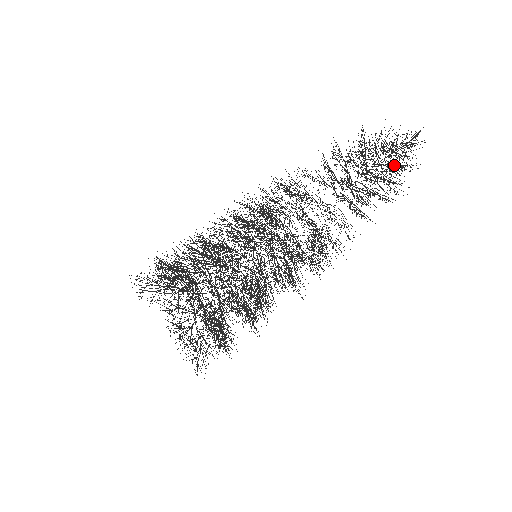
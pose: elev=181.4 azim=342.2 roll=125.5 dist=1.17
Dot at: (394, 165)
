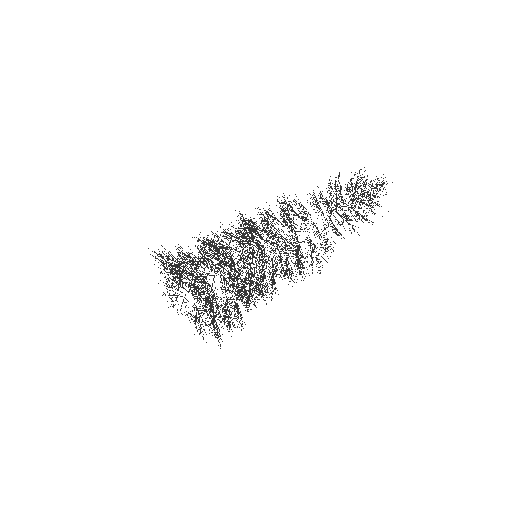
Dot at: (373, 212)
